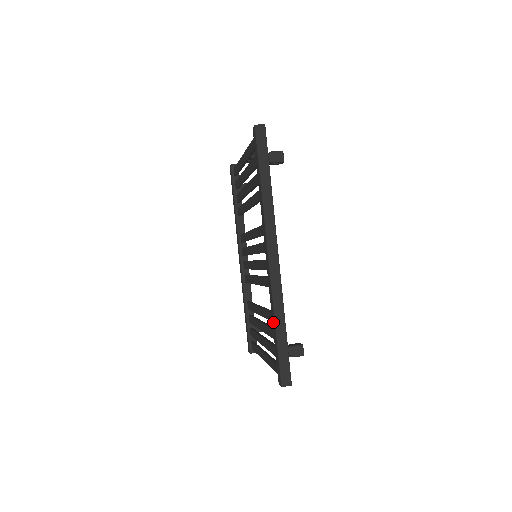
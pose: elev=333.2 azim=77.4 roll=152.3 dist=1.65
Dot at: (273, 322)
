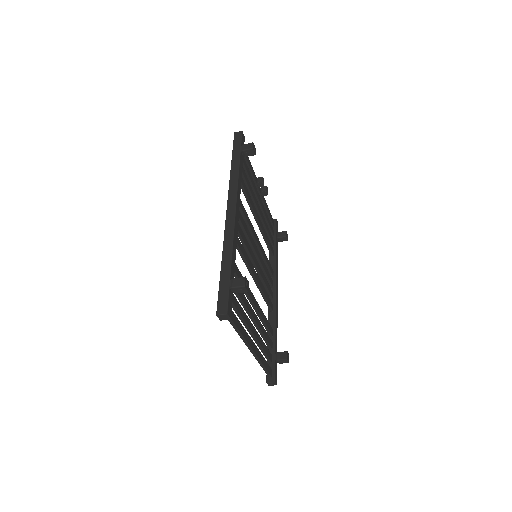
Dot at: occluded
